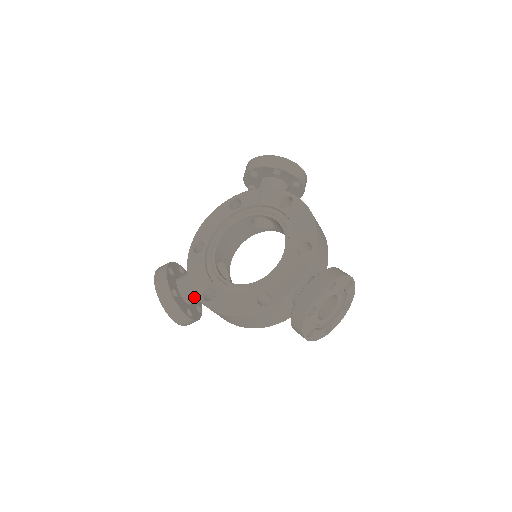
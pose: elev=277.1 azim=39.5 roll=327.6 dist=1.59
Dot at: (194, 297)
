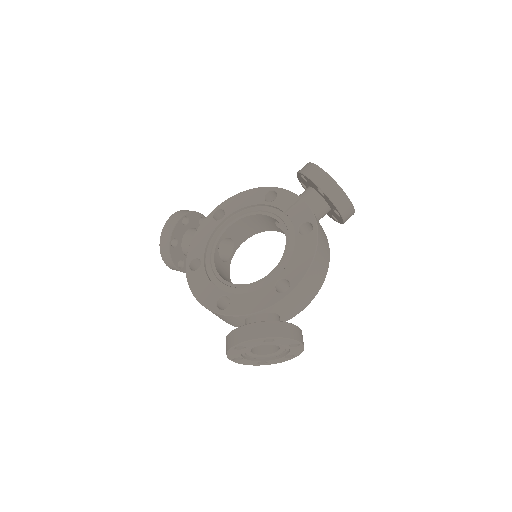
Dot at: occluded
